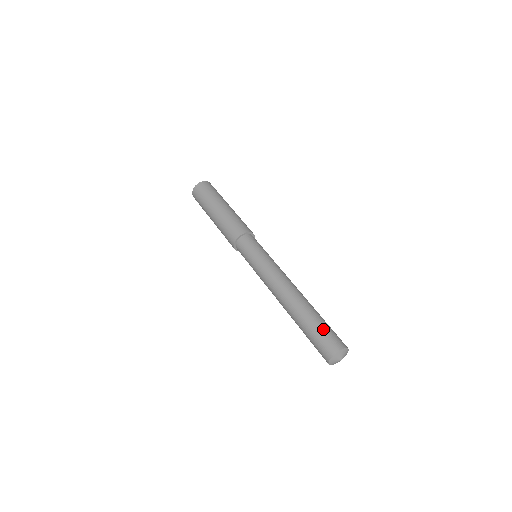
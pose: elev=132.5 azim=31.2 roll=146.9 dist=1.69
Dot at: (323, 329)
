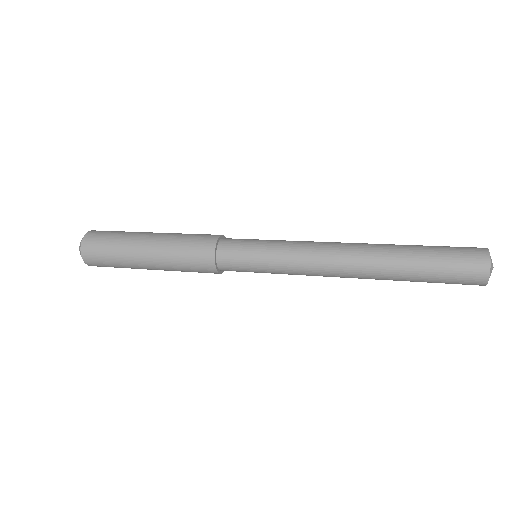
Dot at: (443, 252)
